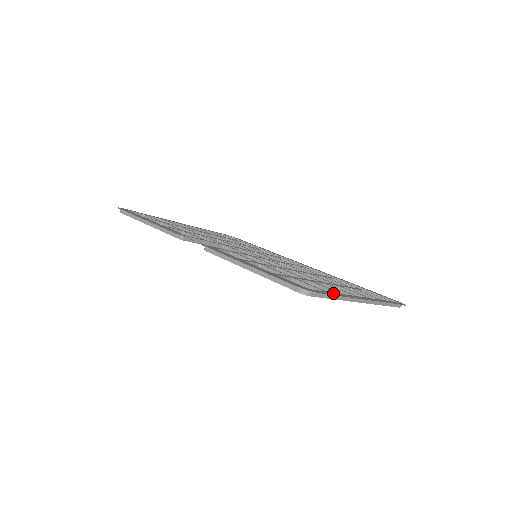
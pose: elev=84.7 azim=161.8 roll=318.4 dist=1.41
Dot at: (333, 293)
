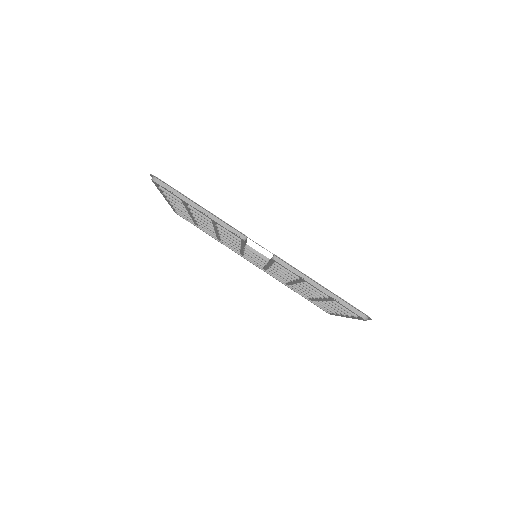
Dot at: occluded
